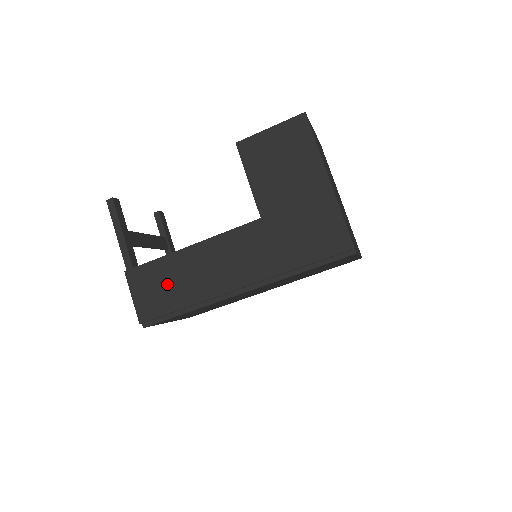
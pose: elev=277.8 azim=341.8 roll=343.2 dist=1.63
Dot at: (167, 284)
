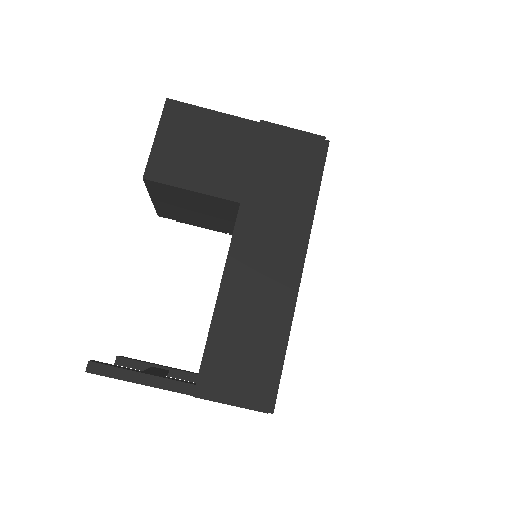
Dot at: (243, 348)
